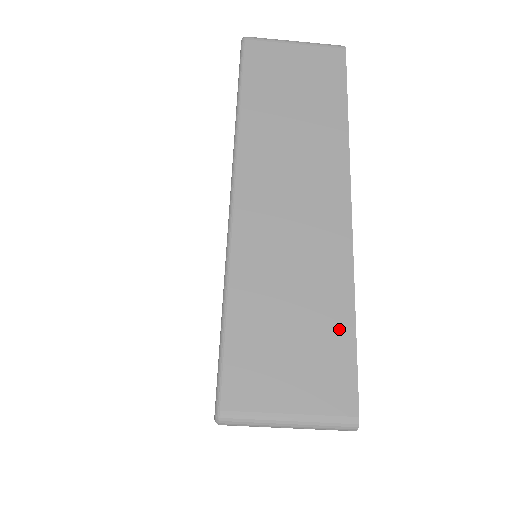
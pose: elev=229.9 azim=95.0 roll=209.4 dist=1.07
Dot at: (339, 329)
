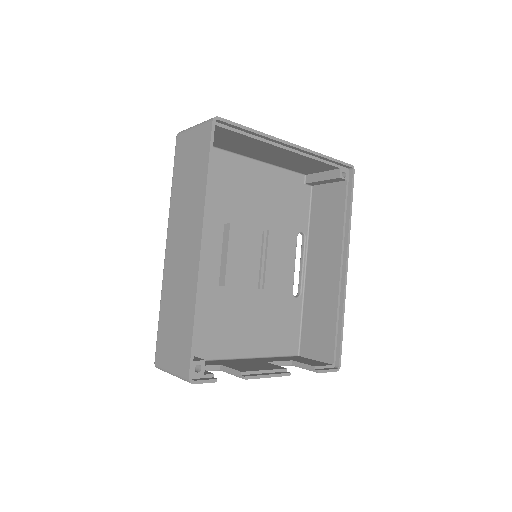
Dot at: (188, 328)
